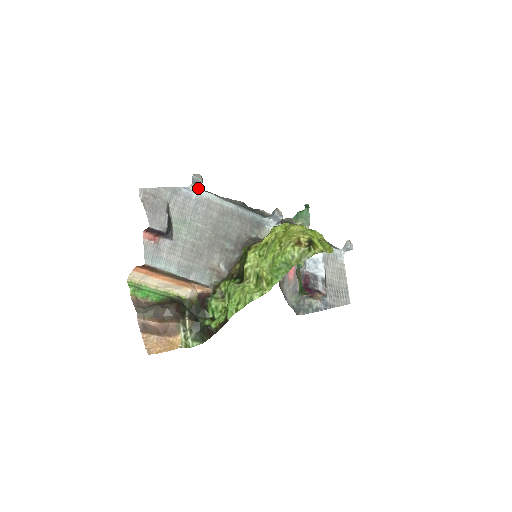
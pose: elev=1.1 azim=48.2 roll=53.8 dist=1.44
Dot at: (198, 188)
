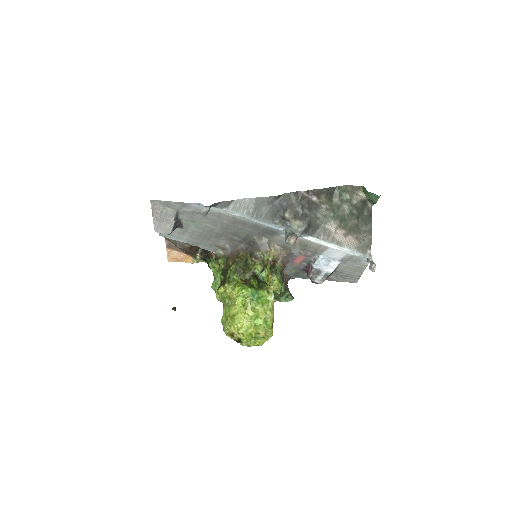
Dot at: (209, 206)
